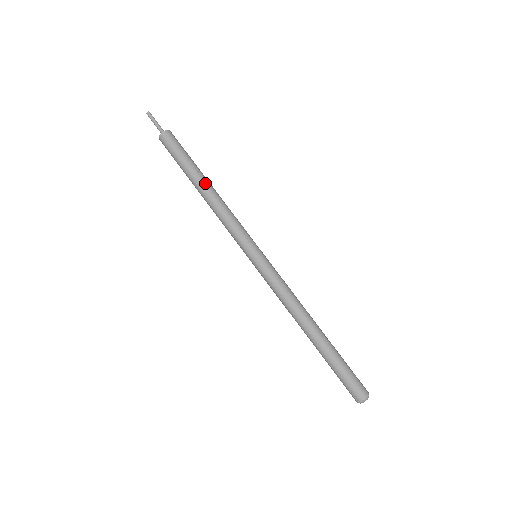
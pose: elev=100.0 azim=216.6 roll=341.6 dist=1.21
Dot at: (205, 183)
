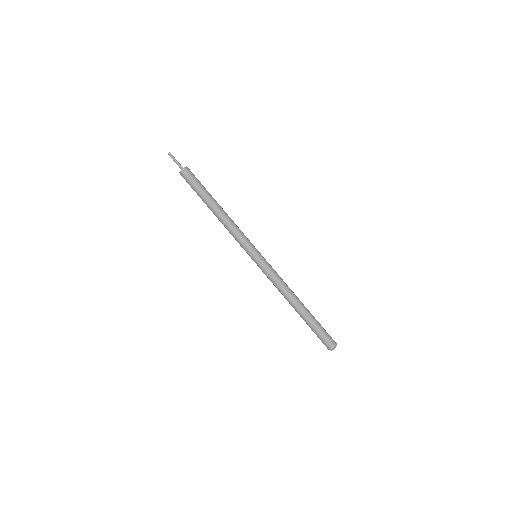
Dot at: (218, 205)
